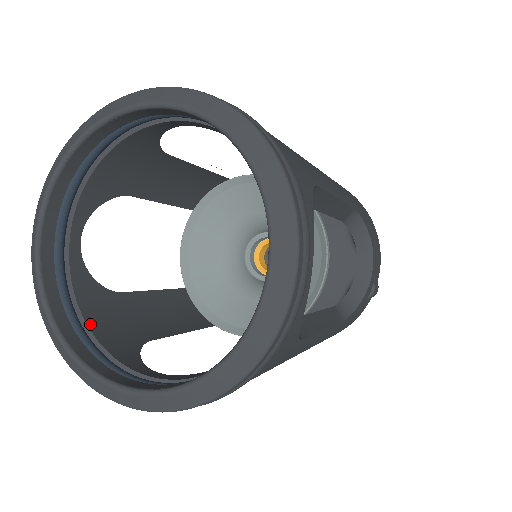
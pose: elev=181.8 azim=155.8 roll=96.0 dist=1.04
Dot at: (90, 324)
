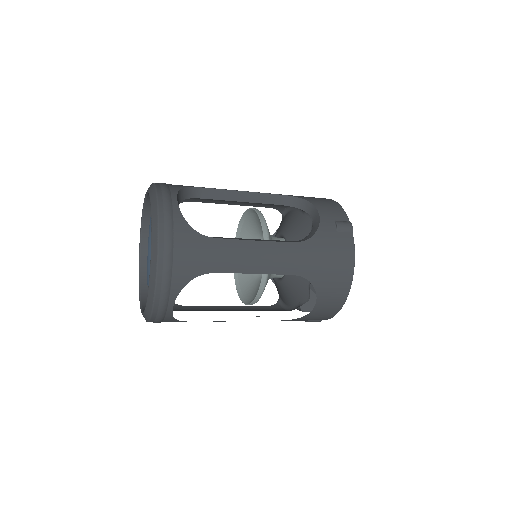
Dot at: occluded
